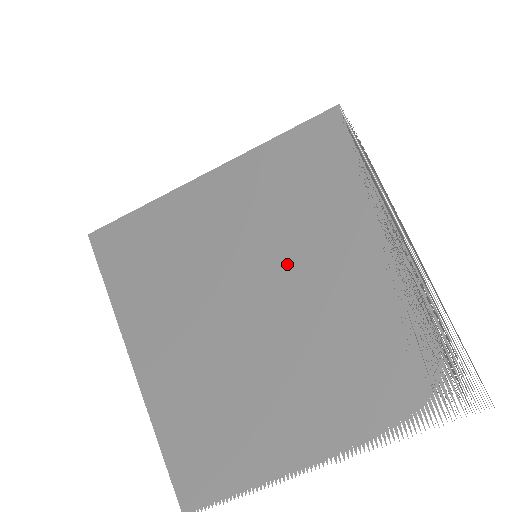
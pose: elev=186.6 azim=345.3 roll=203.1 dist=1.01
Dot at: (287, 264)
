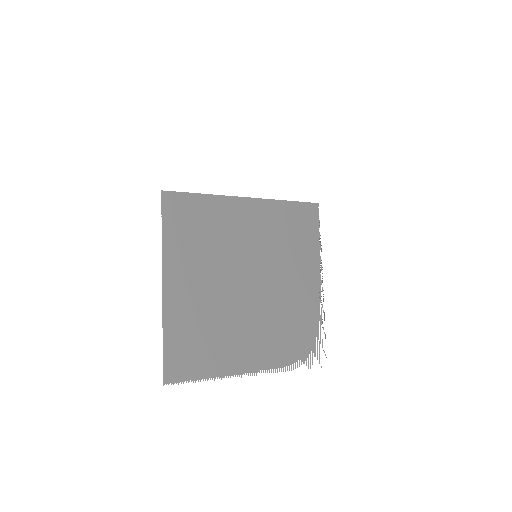
Dot at: occluded
